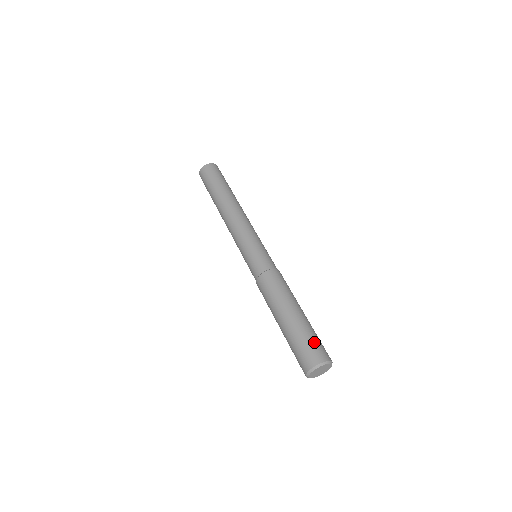
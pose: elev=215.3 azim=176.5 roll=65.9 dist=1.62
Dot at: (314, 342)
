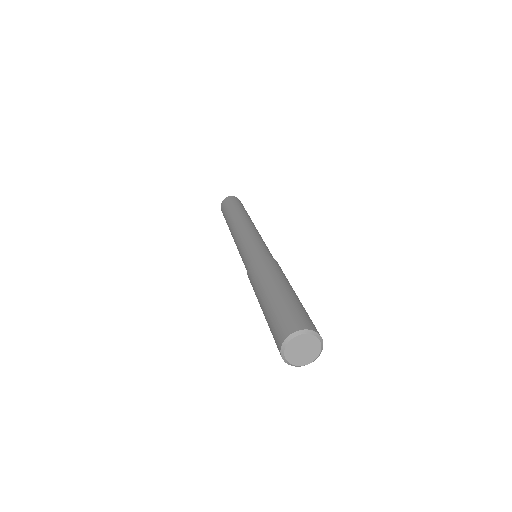
Dot at: occluded
